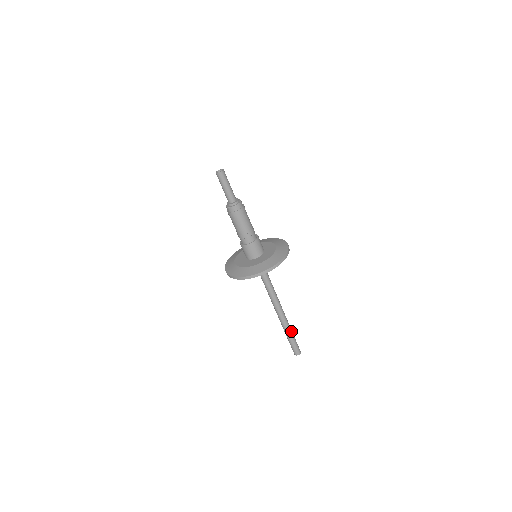
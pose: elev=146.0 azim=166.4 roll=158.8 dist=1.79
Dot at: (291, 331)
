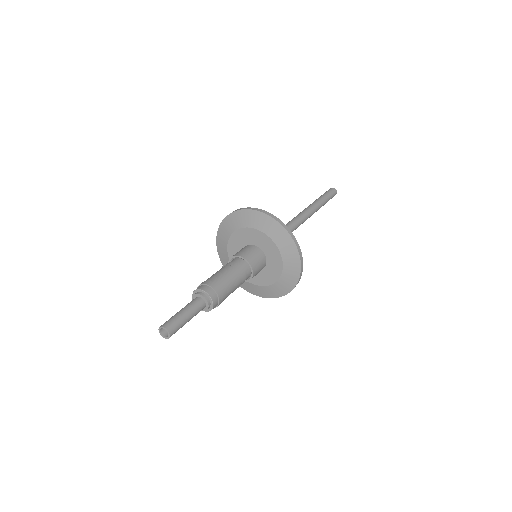
Dot at: (320, 203)
